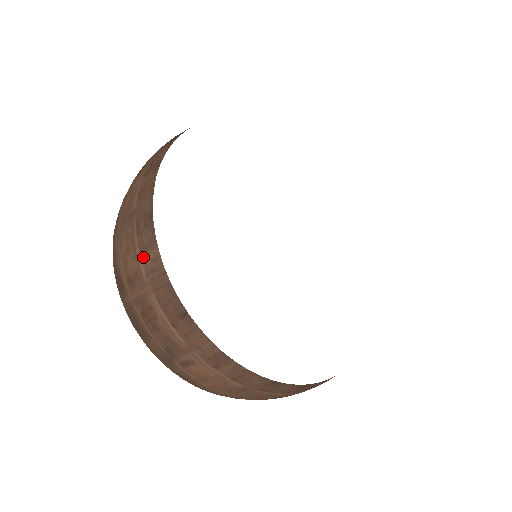
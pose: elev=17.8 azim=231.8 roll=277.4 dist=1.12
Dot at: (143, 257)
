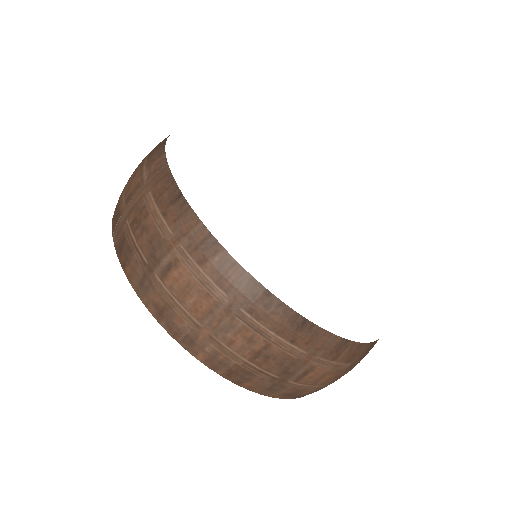
Dot at: (148, 167)
